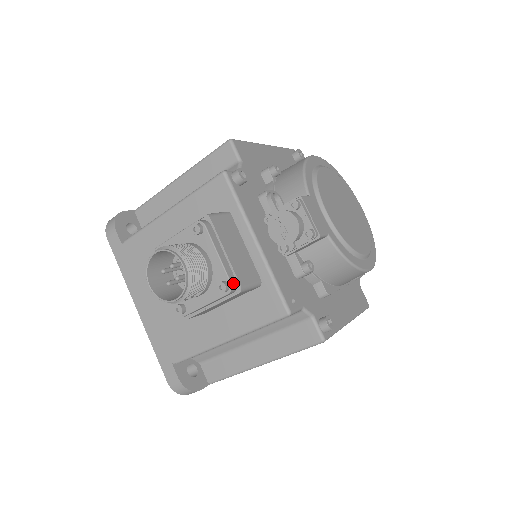
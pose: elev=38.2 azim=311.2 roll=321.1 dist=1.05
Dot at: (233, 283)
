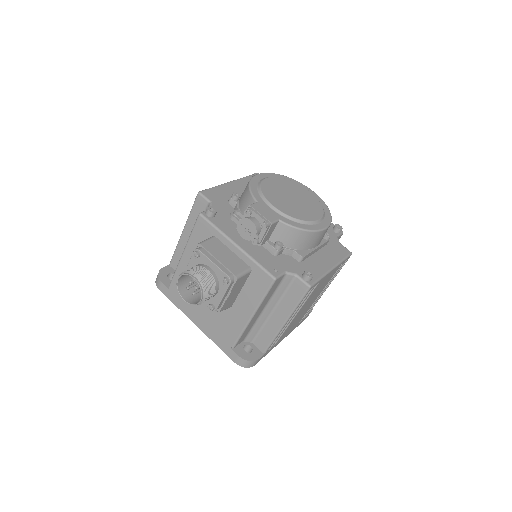
Dot at: (230, 276)
